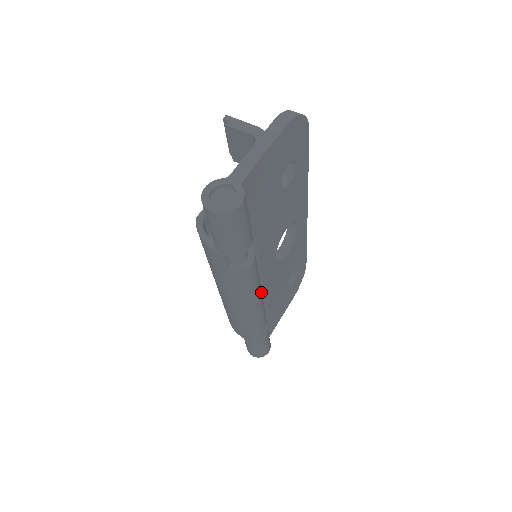
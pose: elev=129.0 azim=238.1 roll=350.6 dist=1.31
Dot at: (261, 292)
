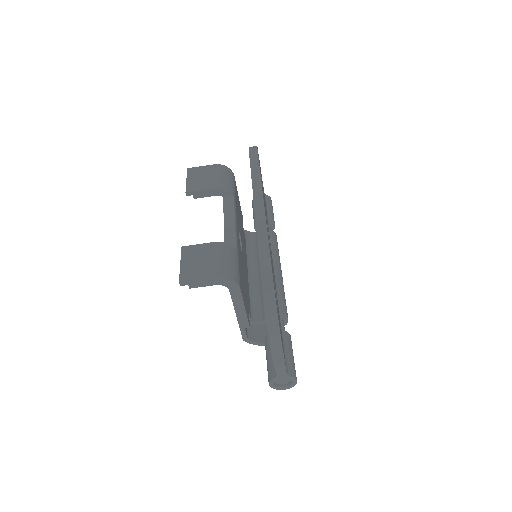
Dot at: (280, 272)
